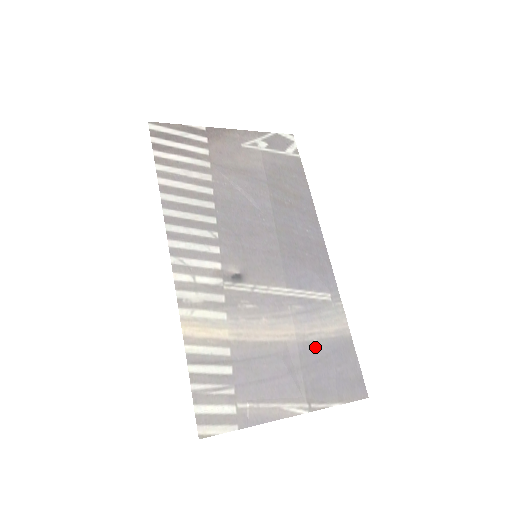
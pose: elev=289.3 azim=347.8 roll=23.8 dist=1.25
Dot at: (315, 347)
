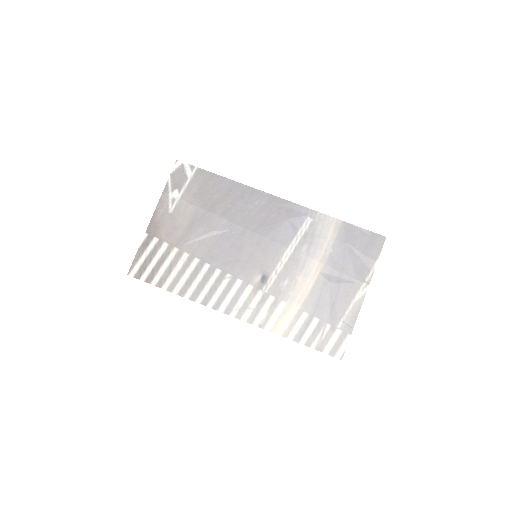
Dot at: (335, 254)
